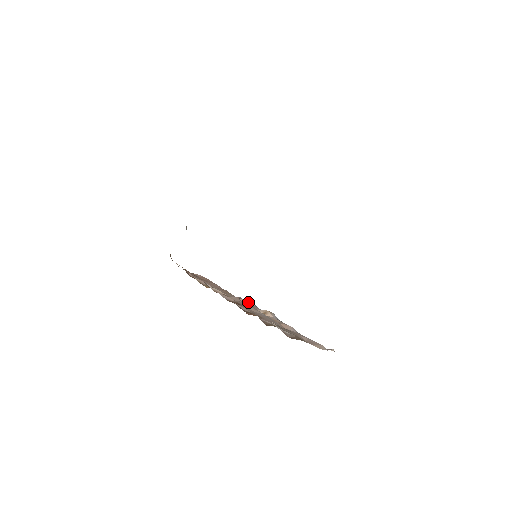
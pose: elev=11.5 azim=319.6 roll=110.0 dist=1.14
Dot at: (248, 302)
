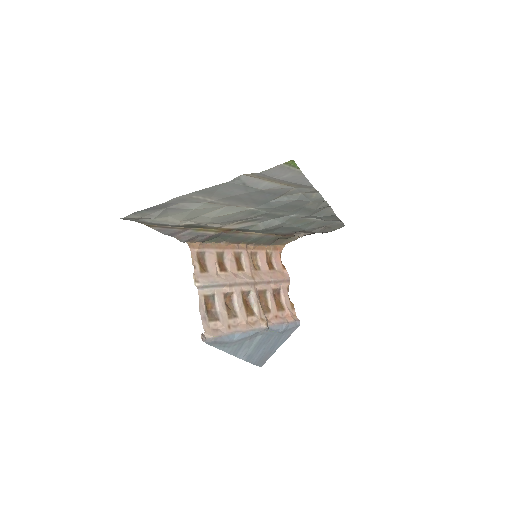
Dot at: (287, 320)
